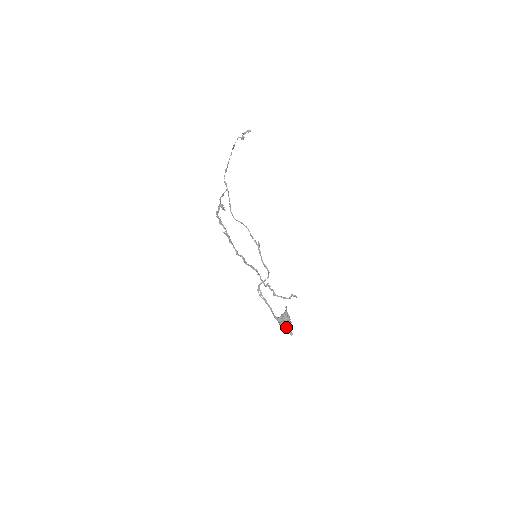
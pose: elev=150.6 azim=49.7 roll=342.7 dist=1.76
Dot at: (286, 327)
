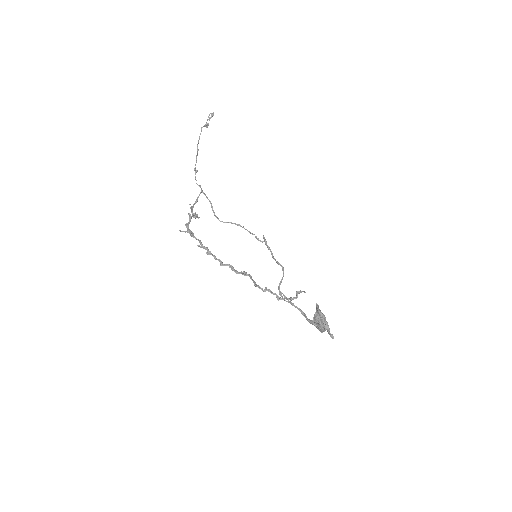
Dot at: (323, 330)
